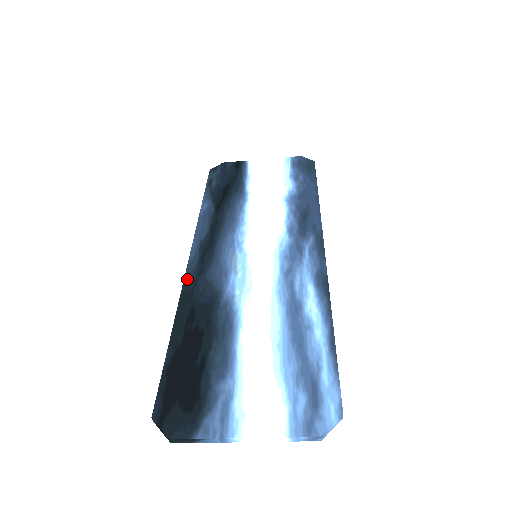
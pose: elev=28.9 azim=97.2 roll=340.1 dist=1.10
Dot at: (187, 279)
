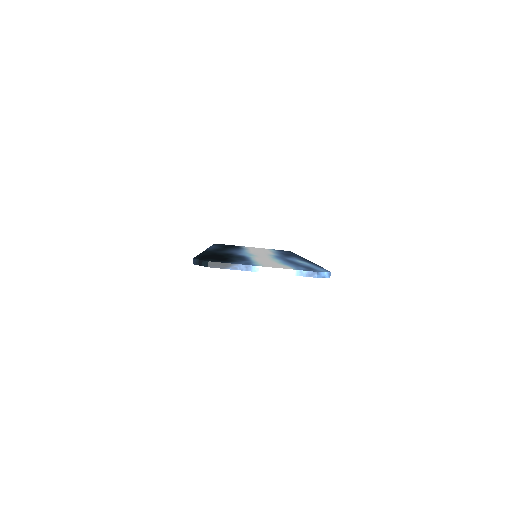
Dot at: (207, 250)
